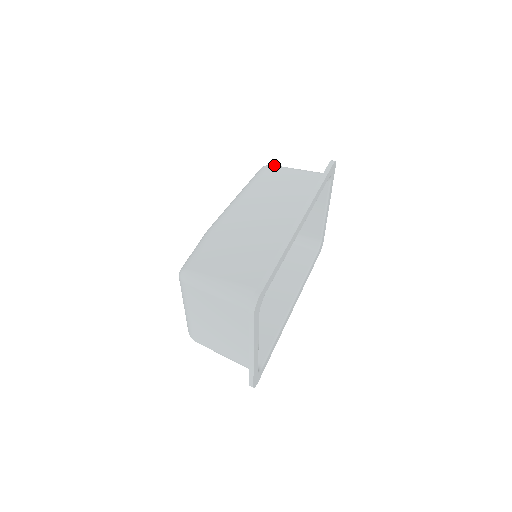
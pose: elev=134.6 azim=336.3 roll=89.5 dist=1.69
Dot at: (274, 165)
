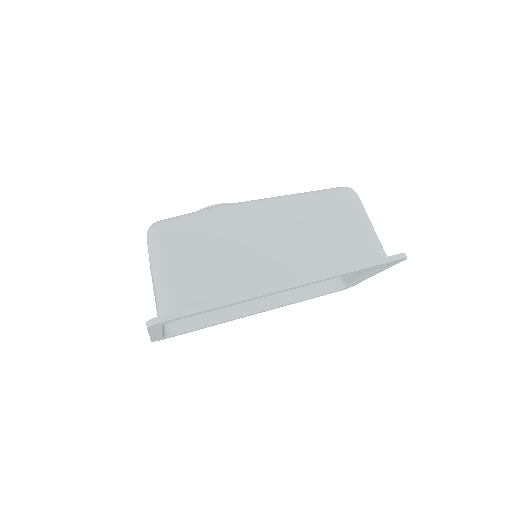
Dot at: (358, 198)
